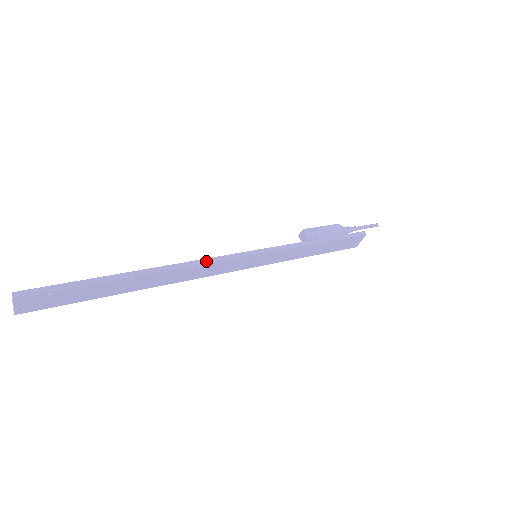
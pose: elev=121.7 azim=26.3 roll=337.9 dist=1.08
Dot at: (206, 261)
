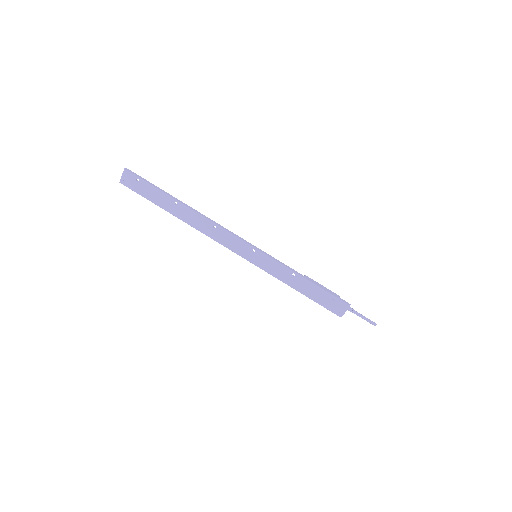
Dot at: (220, 226)
